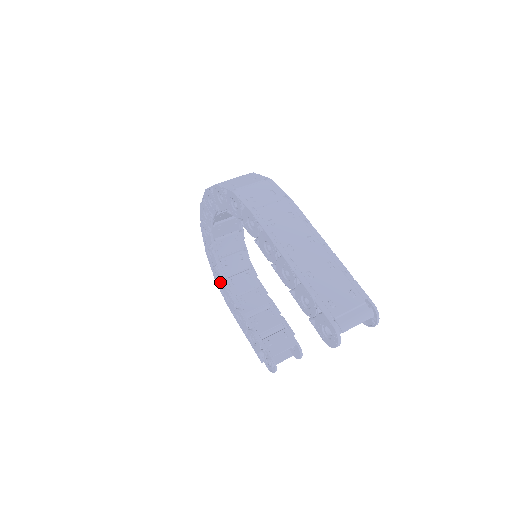
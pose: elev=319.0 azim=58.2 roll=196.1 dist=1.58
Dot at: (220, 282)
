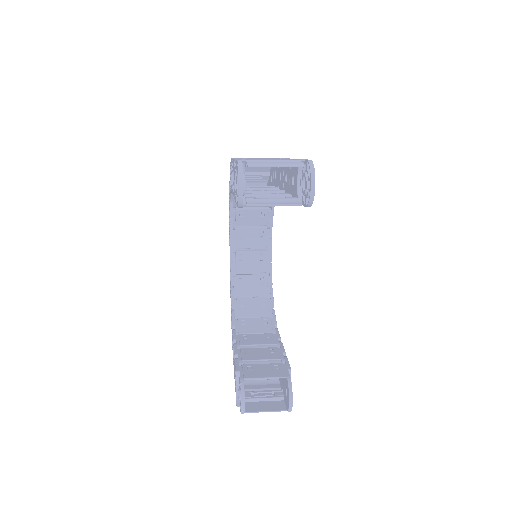
Dot at: occluded
